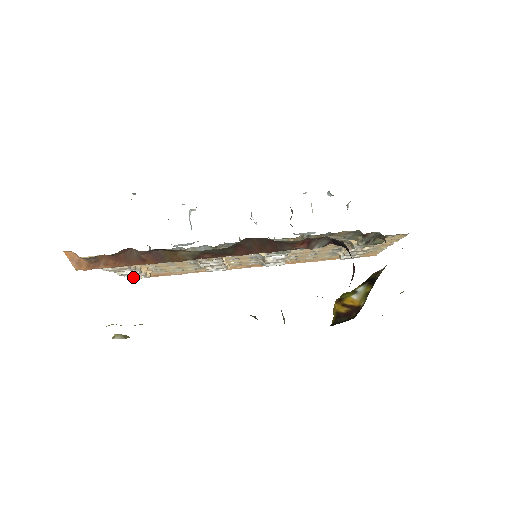
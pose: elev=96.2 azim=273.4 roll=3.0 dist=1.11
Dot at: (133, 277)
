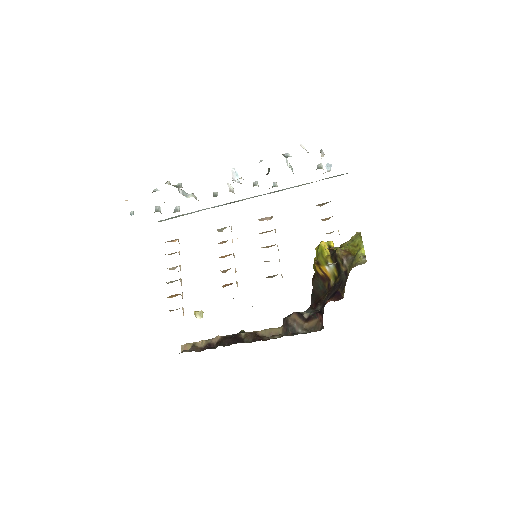
Dot at: occluded
